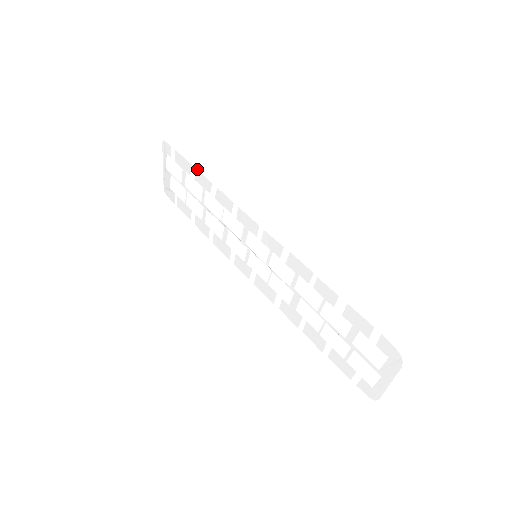
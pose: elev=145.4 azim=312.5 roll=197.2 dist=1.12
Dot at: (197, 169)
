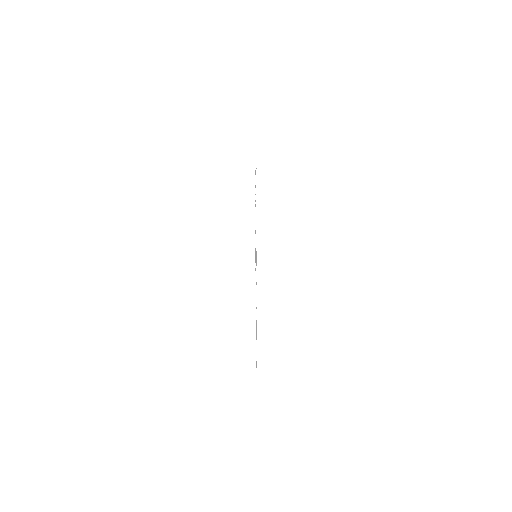
Dot at: occluded
